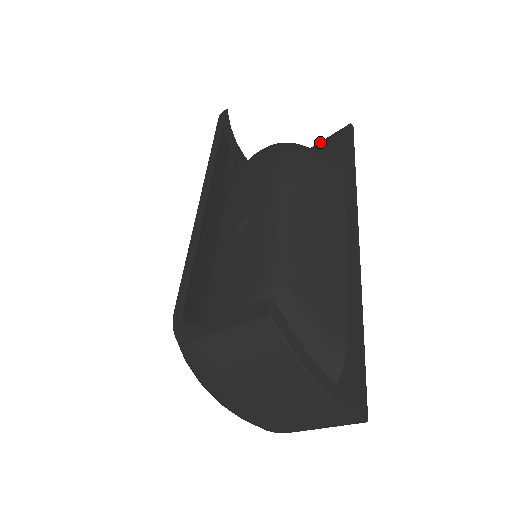
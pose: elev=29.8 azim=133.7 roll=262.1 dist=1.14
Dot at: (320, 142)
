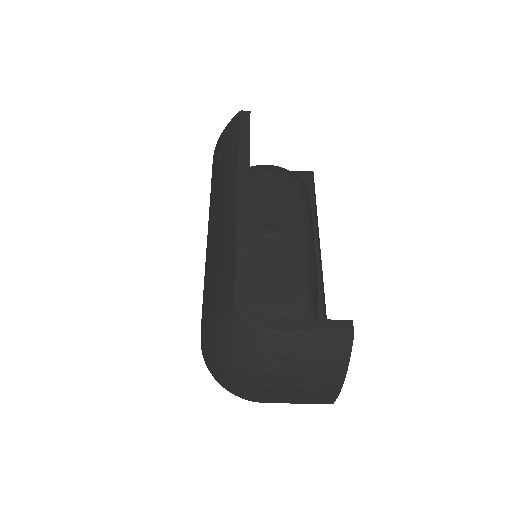
Dot at: occluded
